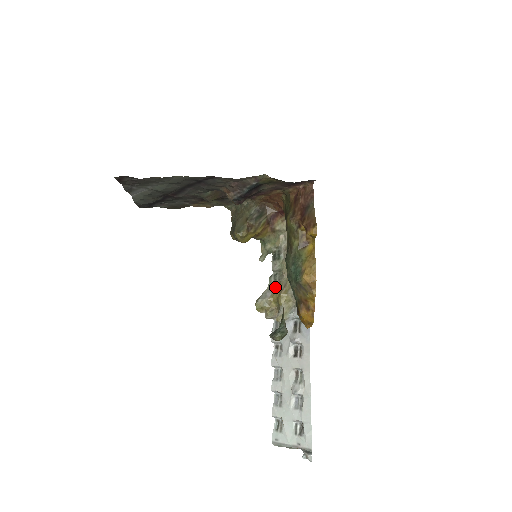
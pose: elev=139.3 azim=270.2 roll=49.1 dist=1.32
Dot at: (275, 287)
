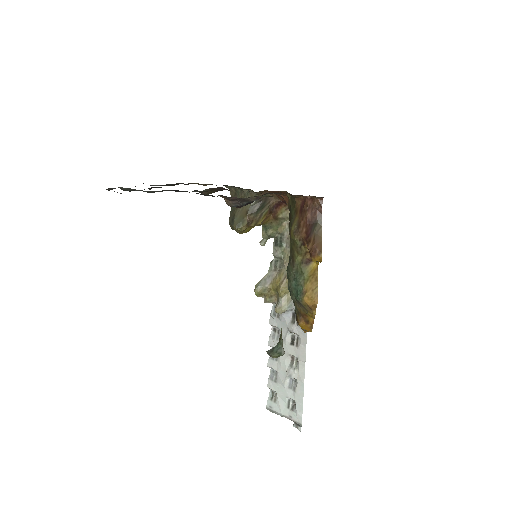
Dot at: (275, 274)
